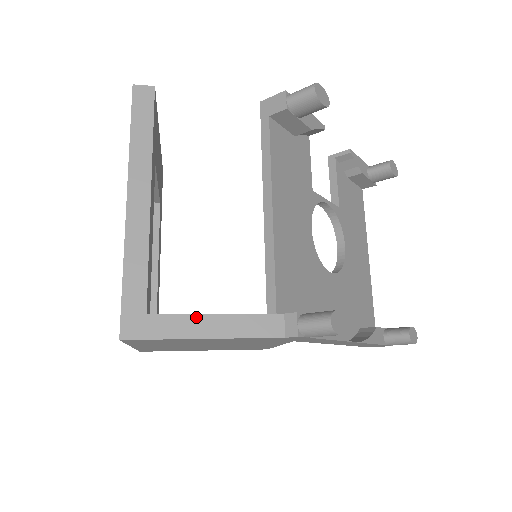
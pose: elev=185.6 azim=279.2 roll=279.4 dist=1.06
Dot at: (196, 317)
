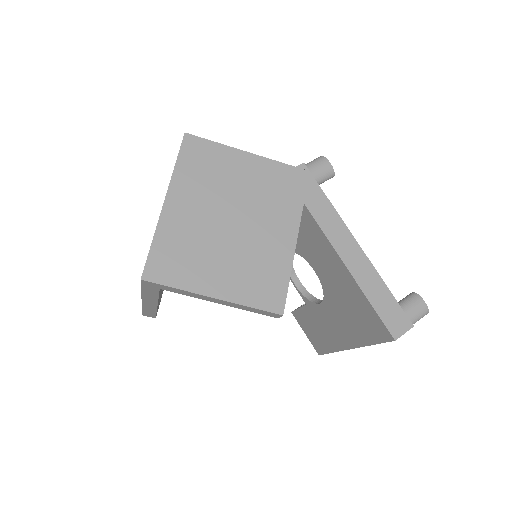
Dot at: occluded
